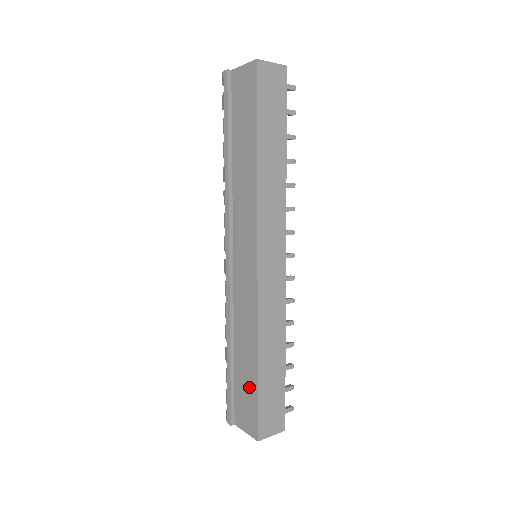
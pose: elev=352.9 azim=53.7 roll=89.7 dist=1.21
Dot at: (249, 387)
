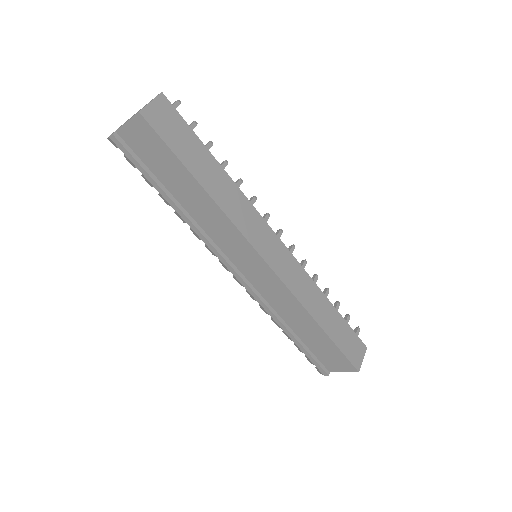
Dot at: (325, 346)
